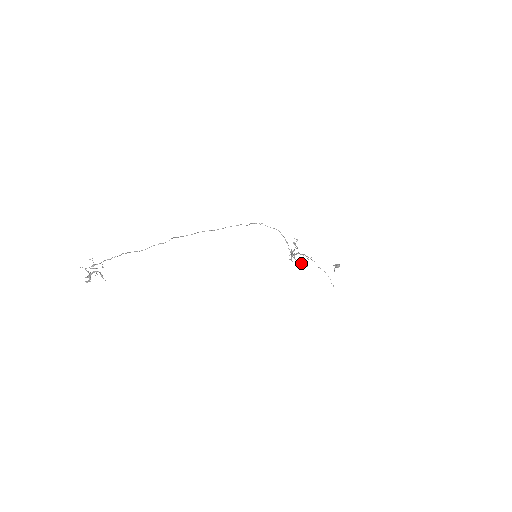
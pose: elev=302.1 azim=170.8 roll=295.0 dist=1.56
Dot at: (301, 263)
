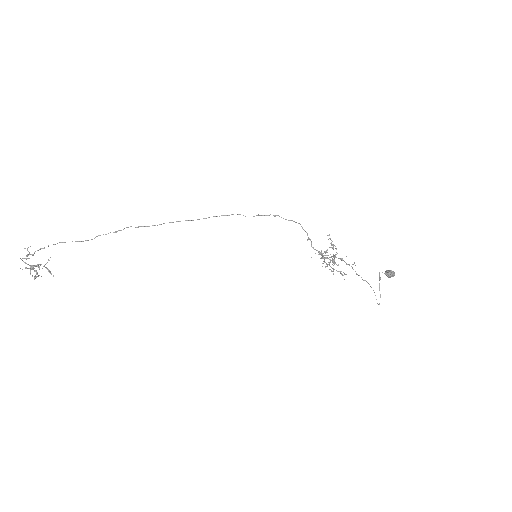
Dot at: occluded
